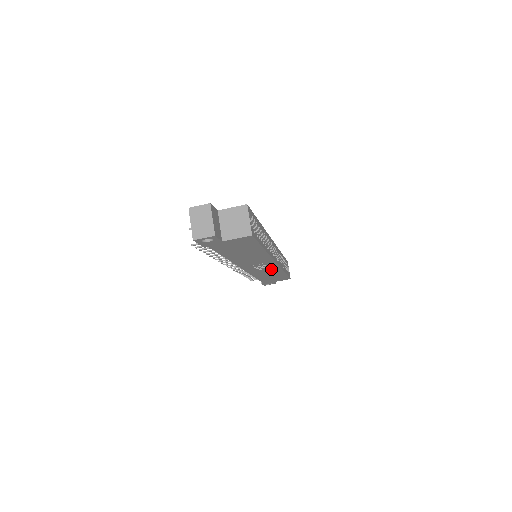
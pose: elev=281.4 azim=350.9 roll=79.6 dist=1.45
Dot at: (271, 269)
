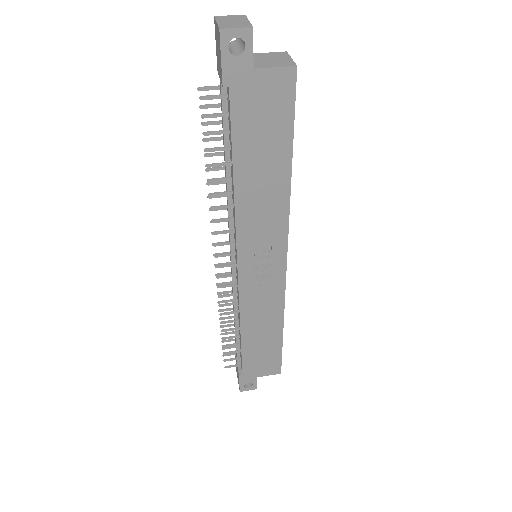
Dot at: (271, 294)
